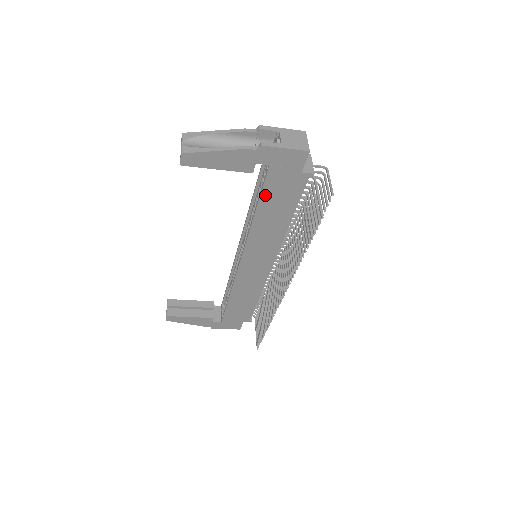
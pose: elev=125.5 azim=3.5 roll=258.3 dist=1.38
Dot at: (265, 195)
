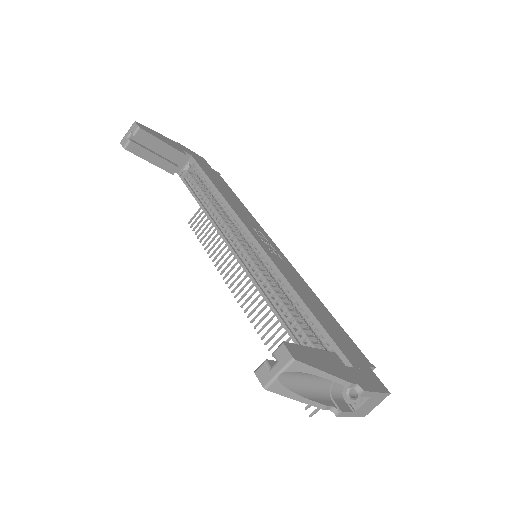
Dot at: occluded
